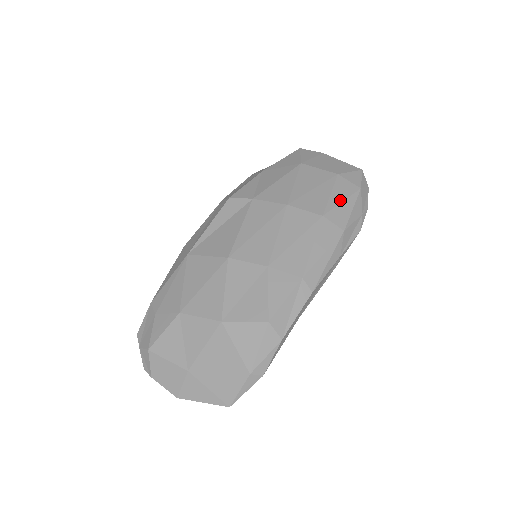
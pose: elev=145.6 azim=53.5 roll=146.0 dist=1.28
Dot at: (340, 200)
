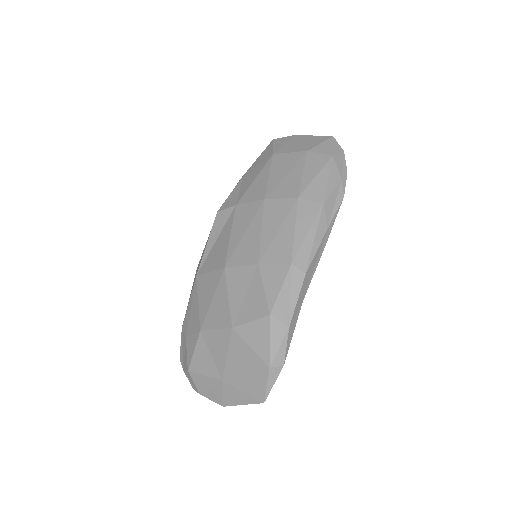
Dot at: (313, 175)
